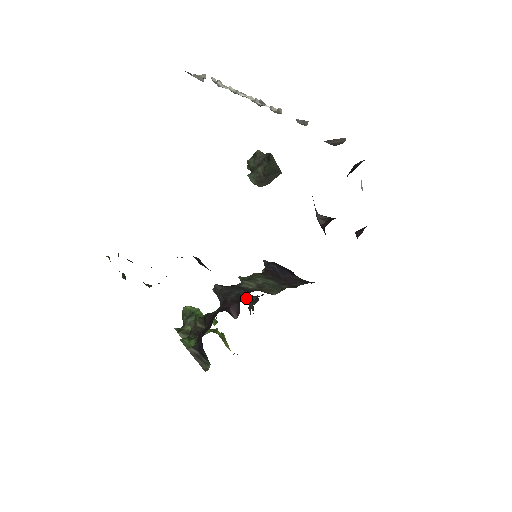
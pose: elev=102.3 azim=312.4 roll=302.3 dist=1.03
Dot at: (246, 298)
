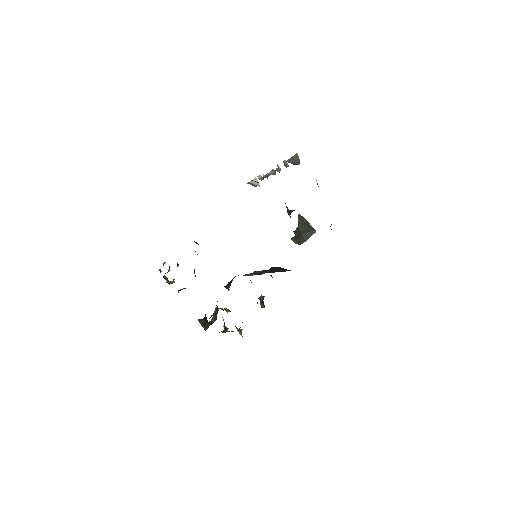
Dot at: (260, 299)
